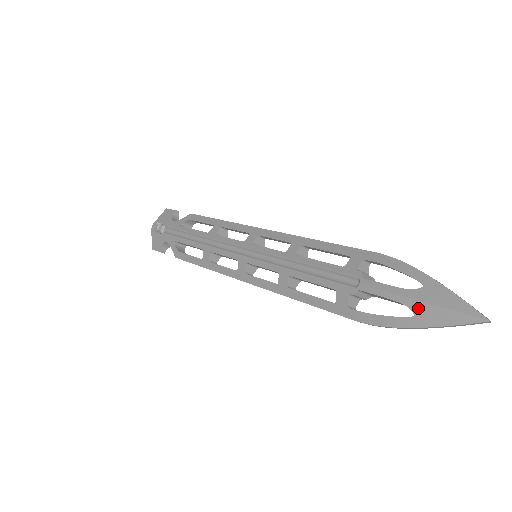
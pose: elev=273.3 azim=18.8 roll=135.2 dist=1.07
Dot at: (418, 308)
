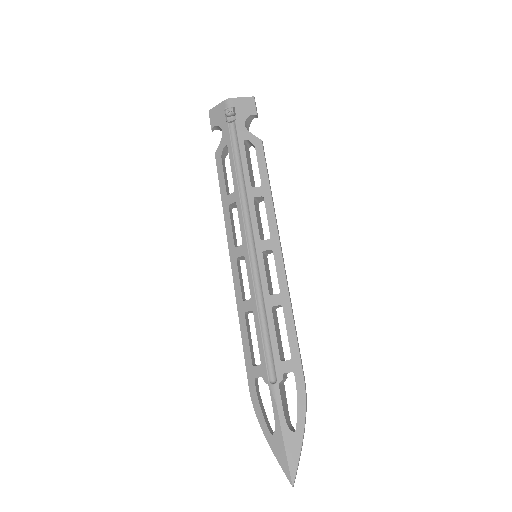
Dot at: (278, 437)
